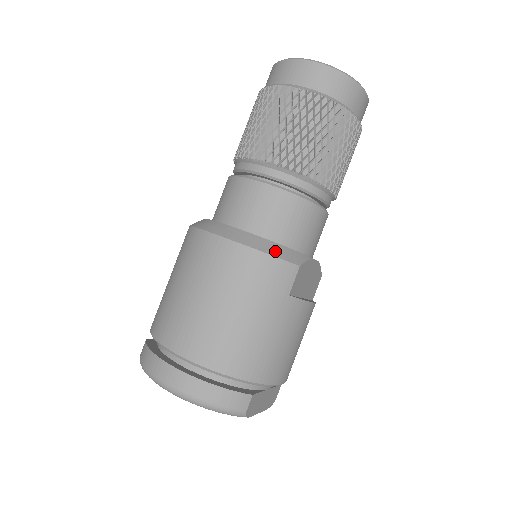
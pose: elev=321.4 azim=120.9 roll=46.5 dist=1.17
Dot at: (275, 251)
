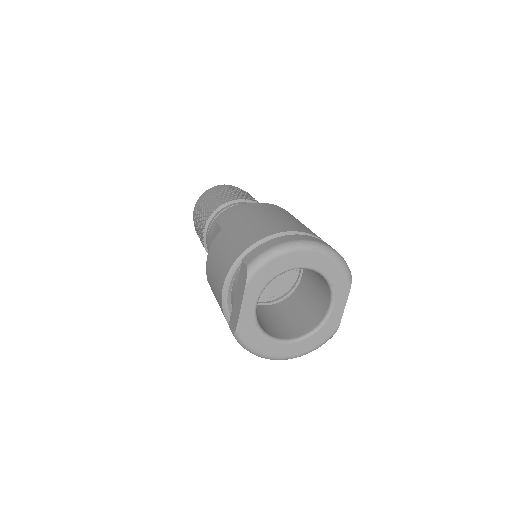
Dot at: occluded
